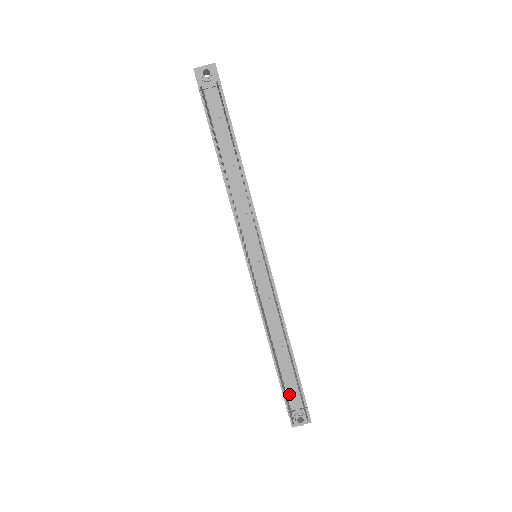
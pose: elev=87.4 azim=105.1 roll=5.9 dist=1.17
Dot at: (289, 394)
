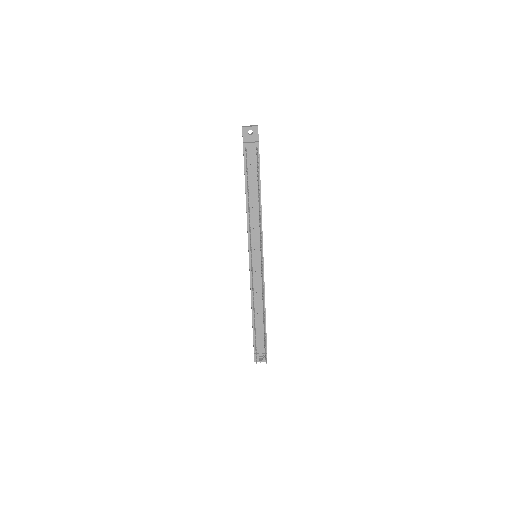
Dot at: (257, 343)
